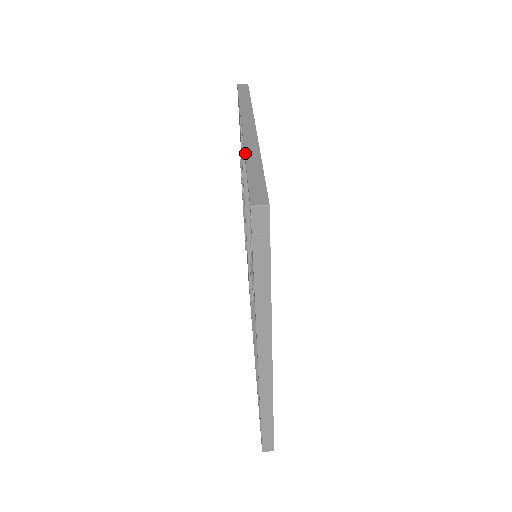
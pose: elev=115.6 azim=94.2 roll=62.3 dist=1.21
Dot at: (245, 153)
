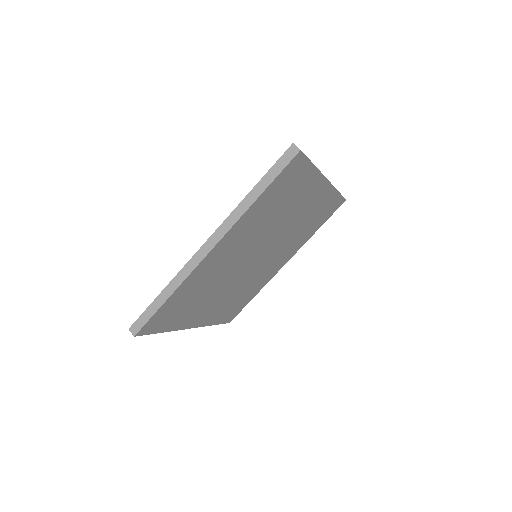
Dot at: occluded
